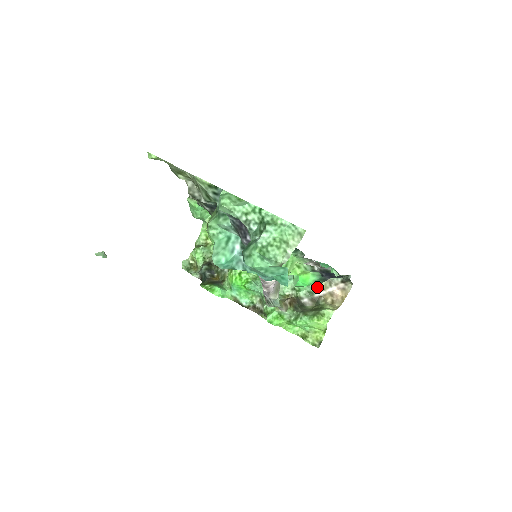
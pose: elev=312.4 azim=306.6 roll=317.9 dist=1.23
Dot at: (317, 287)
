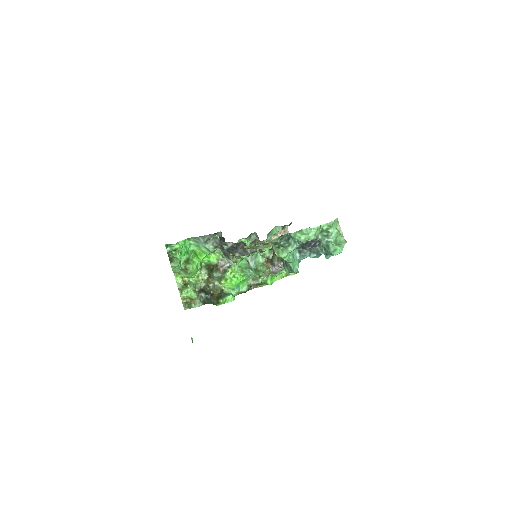
Dot at: occluded
